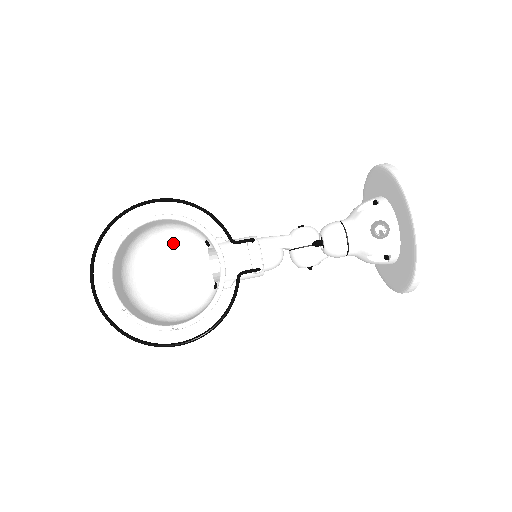
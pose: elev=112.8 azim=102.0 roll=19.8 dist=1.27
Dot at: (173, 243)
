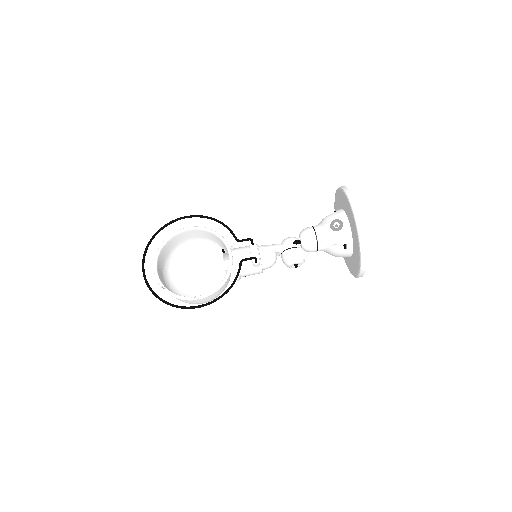
Dot at: occluded
